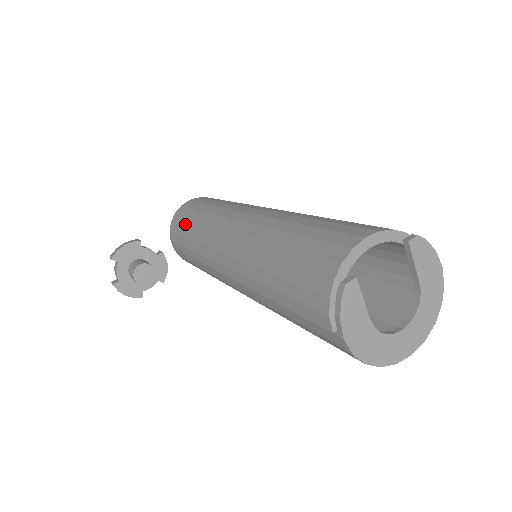
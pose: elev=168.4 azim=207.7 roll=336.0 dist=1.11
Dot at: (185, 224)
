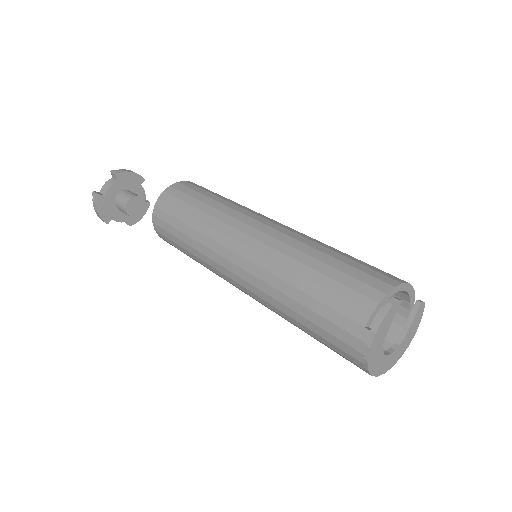
Dot at: (194, 196)
